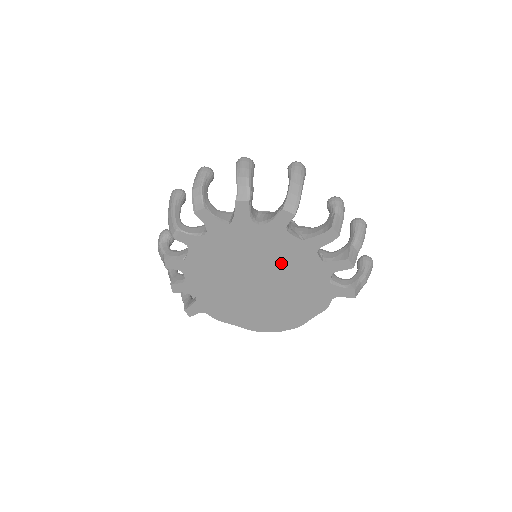
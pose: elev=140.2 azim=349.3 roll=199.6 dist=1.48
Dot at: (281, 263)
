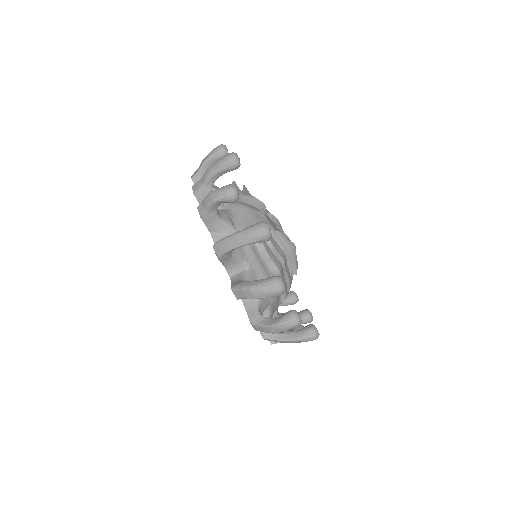
Dot at: occluded
